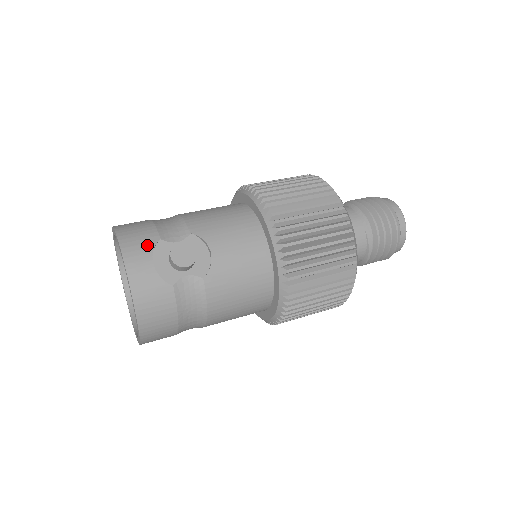
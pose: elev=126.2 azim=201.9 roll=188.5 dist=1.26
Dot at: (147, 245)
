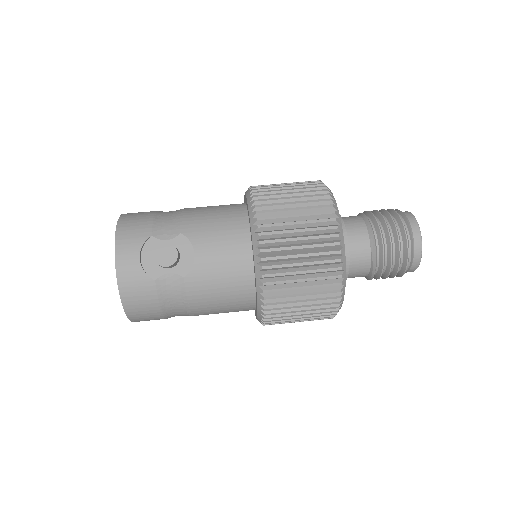
Dot at: (138, 240)
